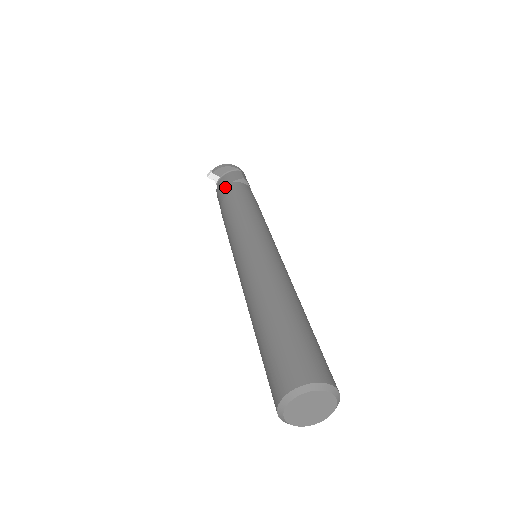
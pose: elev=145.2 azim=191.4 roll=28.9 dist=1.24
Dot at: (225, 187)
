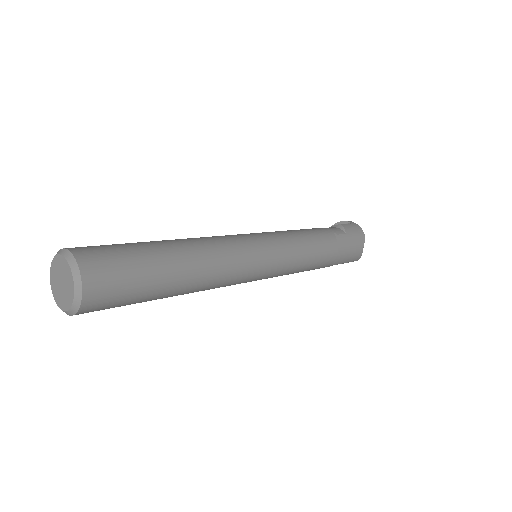
Dot at: occluded
